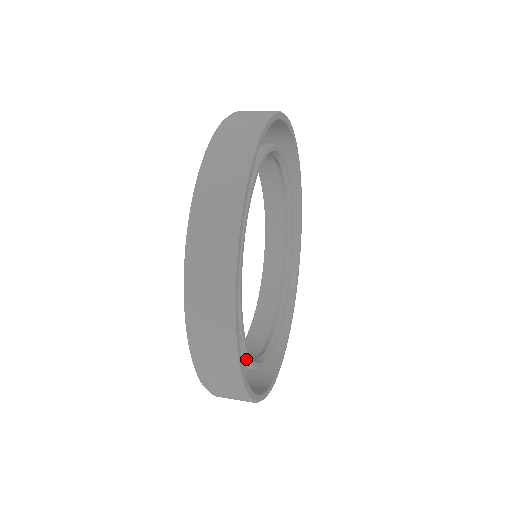
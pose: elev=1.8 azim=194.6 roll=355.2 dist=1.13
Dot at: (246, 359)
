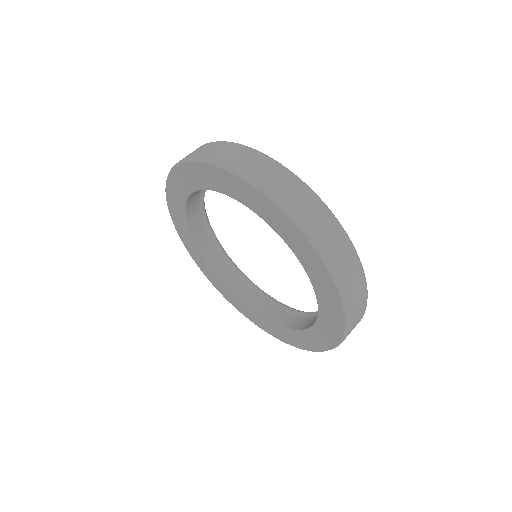
Dot at: occluded
